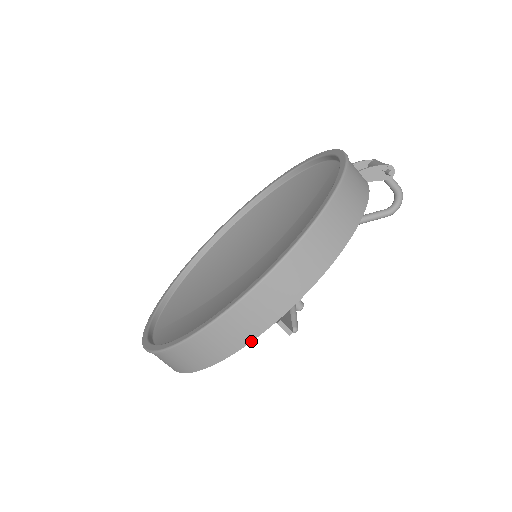
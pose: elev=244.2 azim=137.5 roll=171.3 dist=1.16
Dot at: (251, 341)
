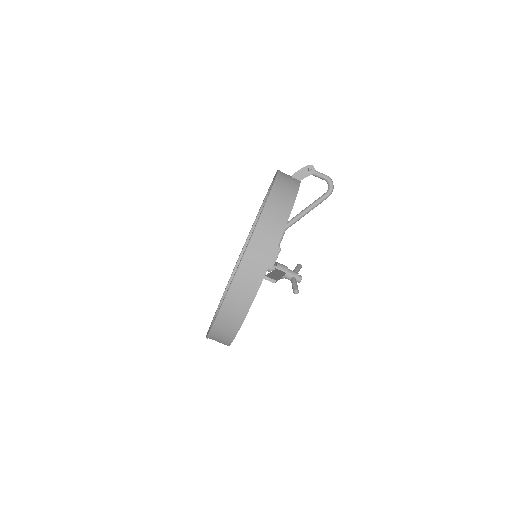
Dot at: (255, 296)
